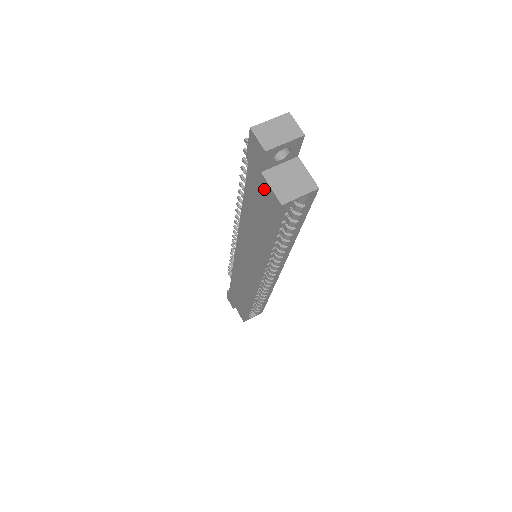
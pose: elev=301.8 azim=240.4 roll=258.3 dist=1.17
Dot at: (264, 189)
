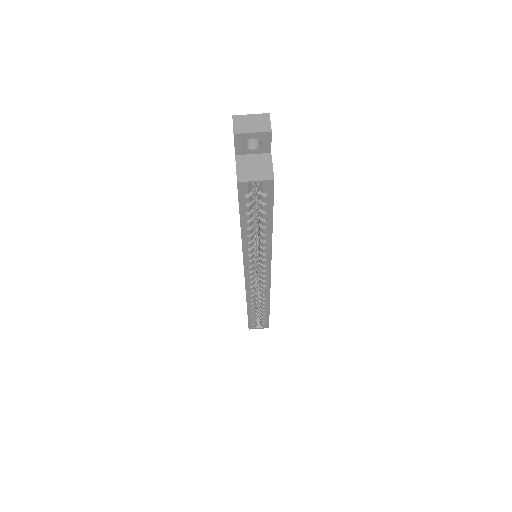
Dot at: occluded
